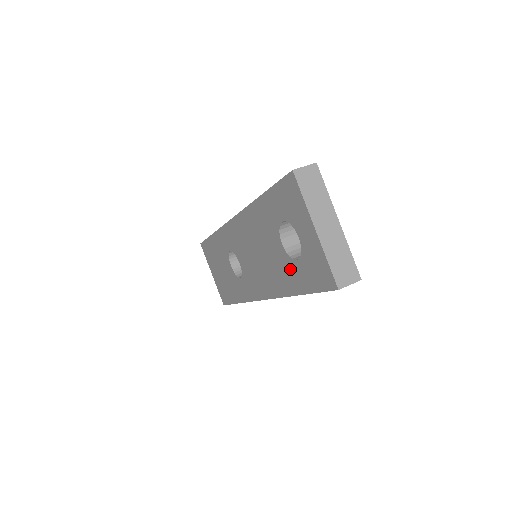
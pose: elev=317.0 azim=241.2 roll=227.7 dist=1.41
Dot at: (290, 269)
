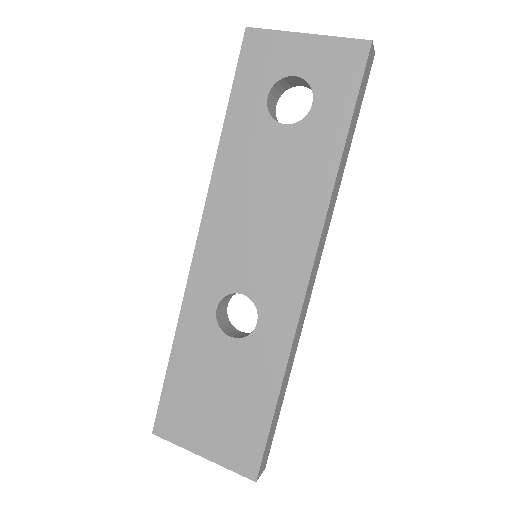
Dot at: (312, 133)
